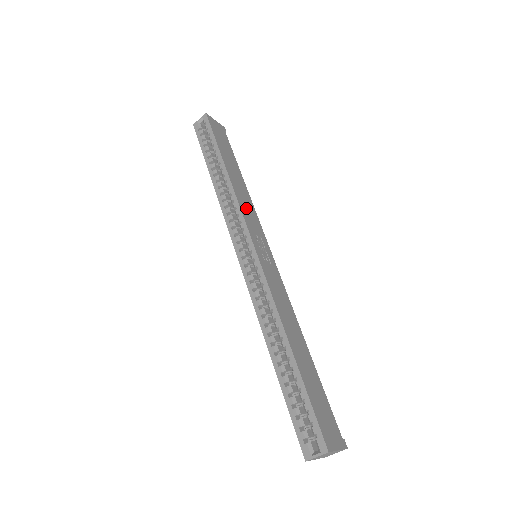
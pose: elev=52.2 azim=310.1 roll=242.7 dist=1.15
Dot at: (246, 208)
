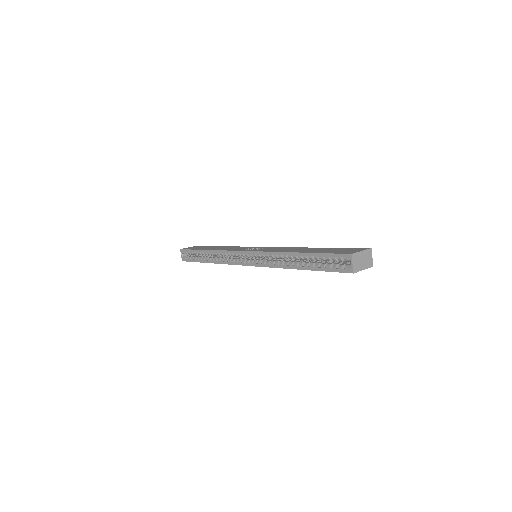
Dot at: occluded
